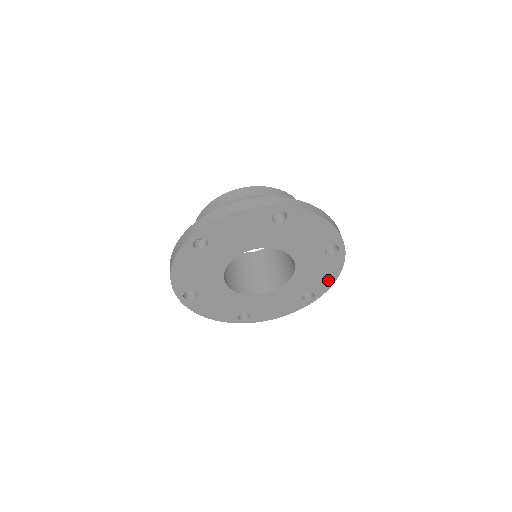
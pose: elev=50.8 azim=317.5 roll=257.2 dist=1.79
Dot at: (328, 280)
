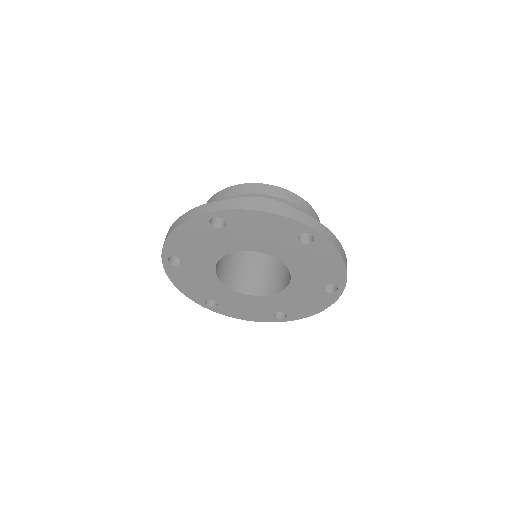
Dot at: (307, 311)
